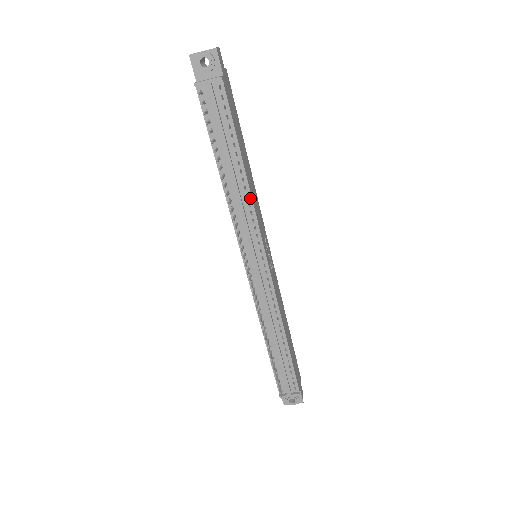
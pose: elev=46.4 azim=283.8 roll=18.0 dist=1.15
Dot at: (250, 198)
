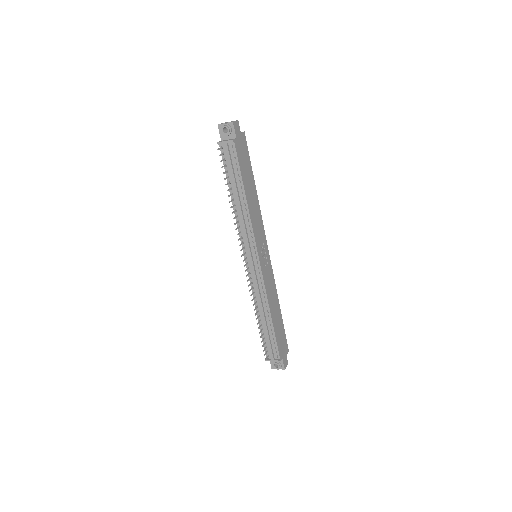
Dot at: (249, 216)
